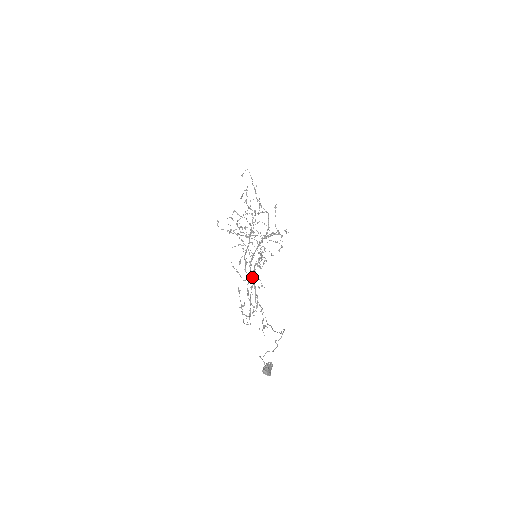
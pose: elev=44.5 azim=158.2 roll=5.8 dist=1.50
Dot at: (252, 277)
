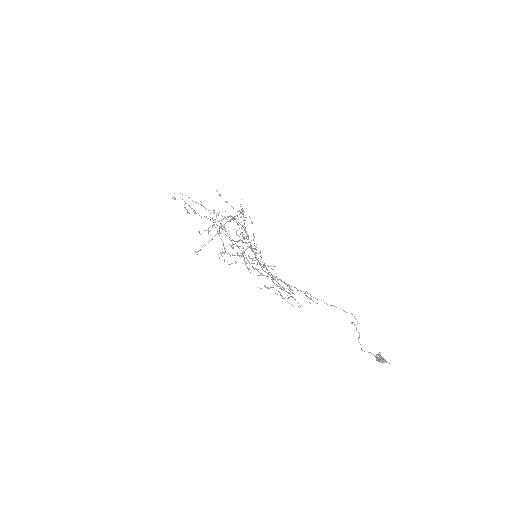
Dot at: occluded
